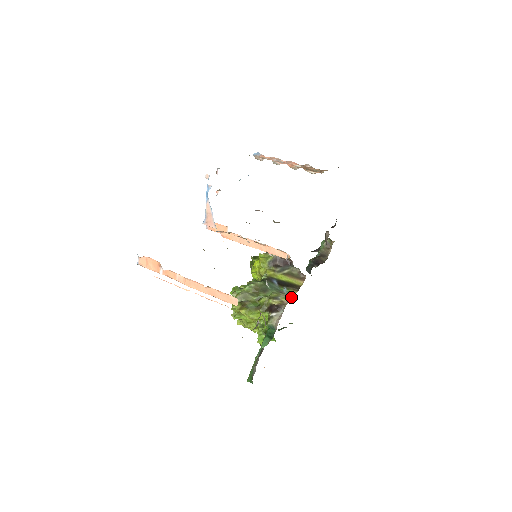
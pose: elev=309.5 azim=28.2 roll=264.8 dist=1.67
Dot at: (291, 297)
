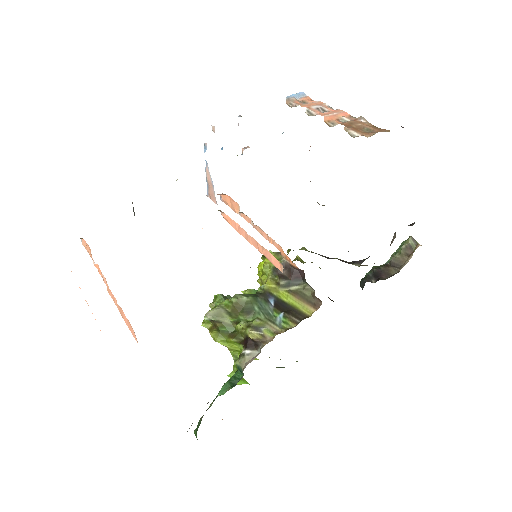
Dot at: (280, 332)
